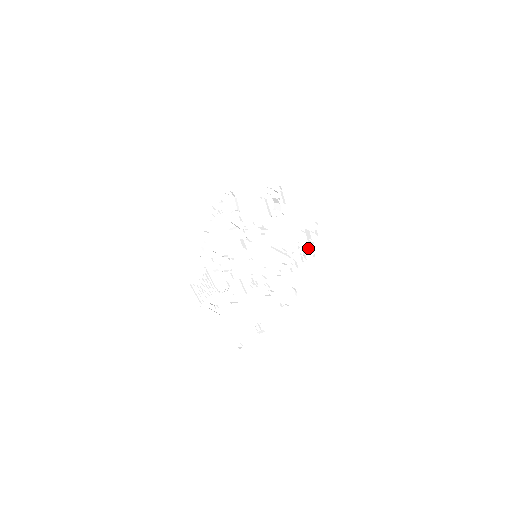
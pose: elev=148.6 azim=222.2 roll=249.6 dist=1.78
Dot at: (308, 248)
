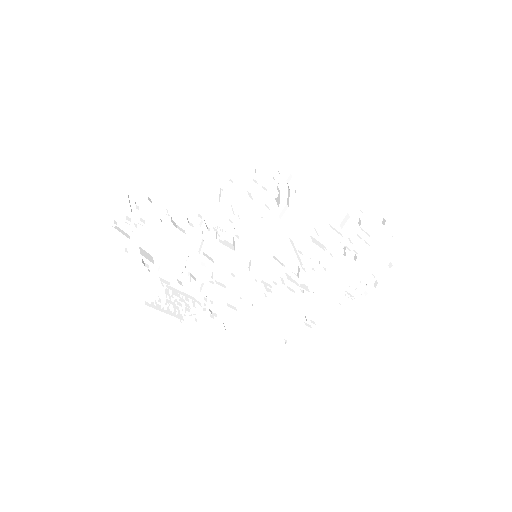
Dot at: (348, 244)
